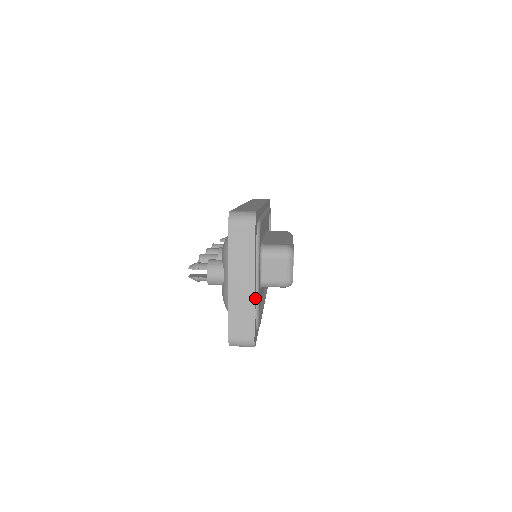
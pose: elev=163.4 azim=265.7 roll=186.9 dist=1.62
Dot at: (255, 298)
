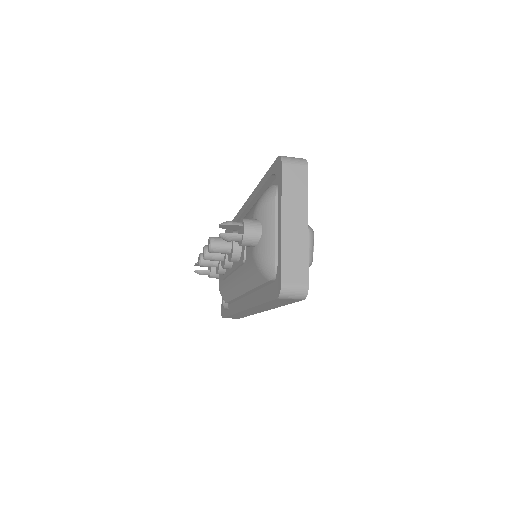
Dot at: occluded
